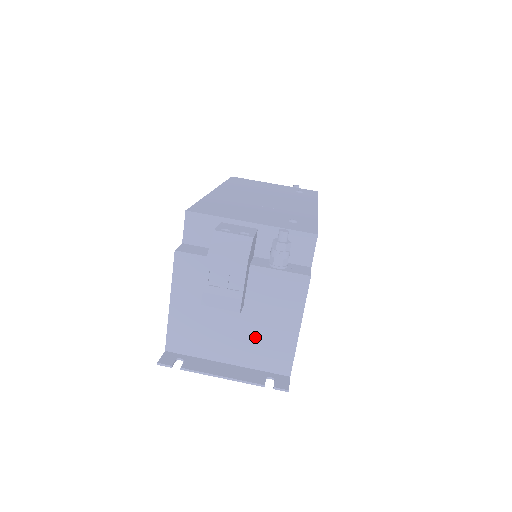
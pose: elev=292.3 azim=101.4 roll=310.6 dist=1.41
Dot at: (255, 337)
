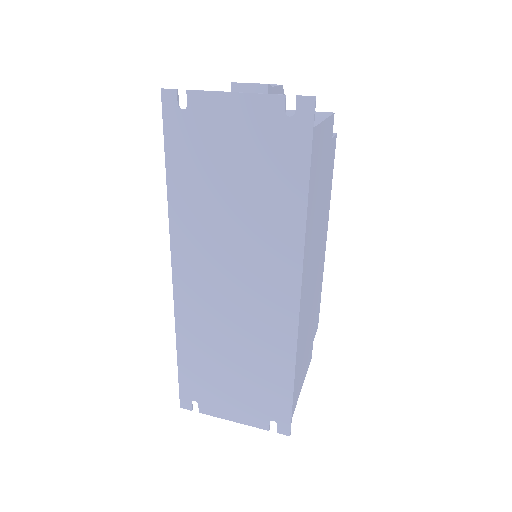
Dot at: occluded
